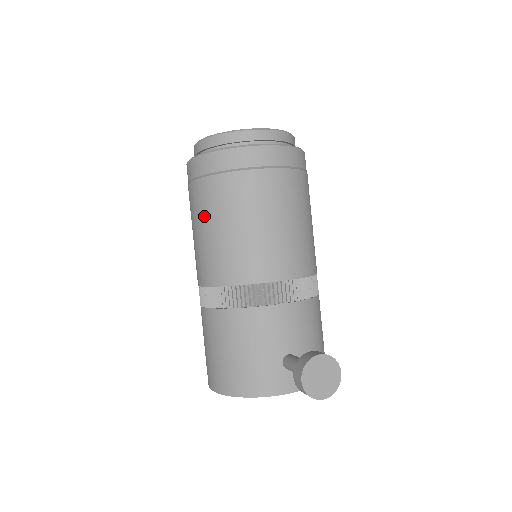
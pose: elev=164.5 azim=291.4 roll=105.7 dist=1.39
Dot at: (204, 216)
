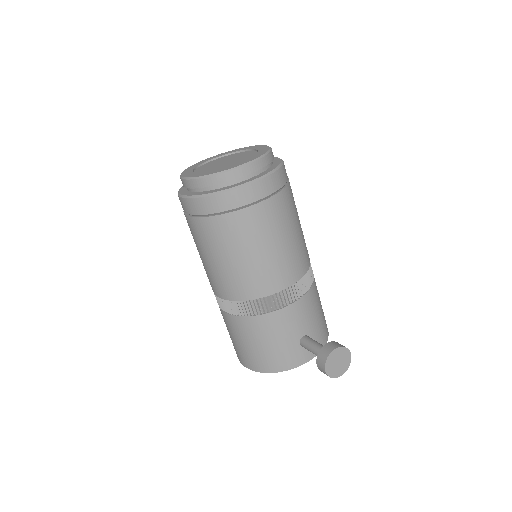
Dot at: (212, 248)
